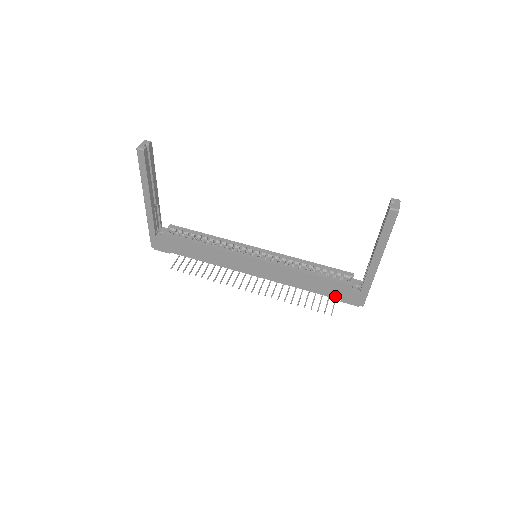
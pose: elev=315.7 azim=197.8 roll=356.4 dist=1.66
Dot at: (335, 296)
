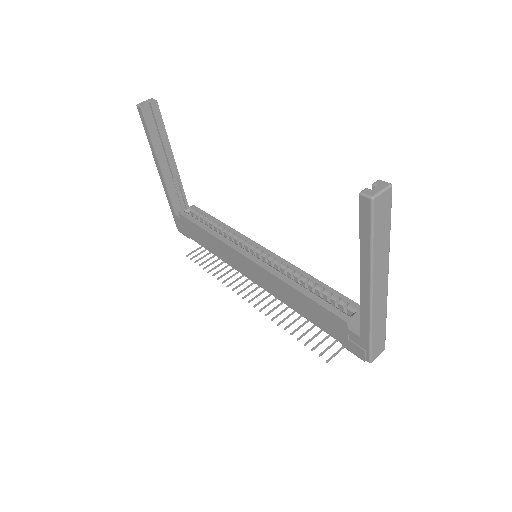
Dot at: (334, 335)
